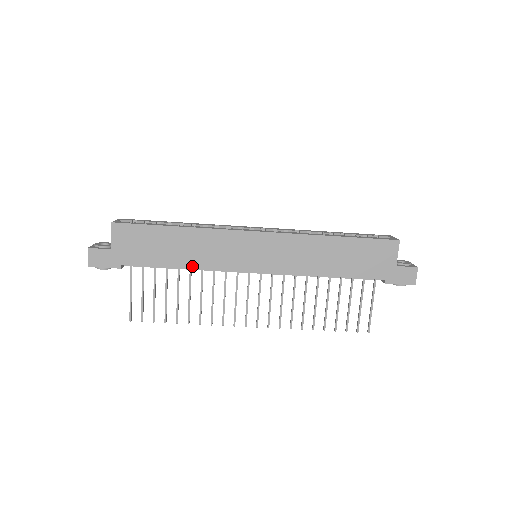
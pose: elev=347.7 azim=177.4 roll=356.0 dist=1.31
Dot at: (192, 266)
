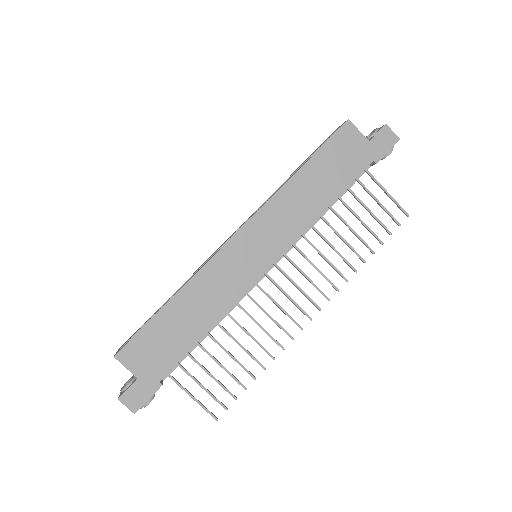
Dot at: (215, 319)
